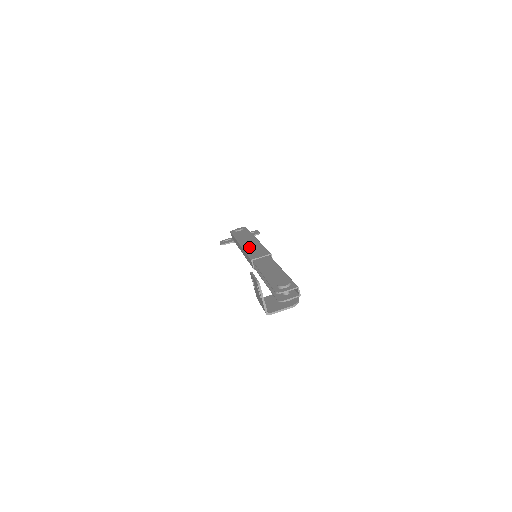
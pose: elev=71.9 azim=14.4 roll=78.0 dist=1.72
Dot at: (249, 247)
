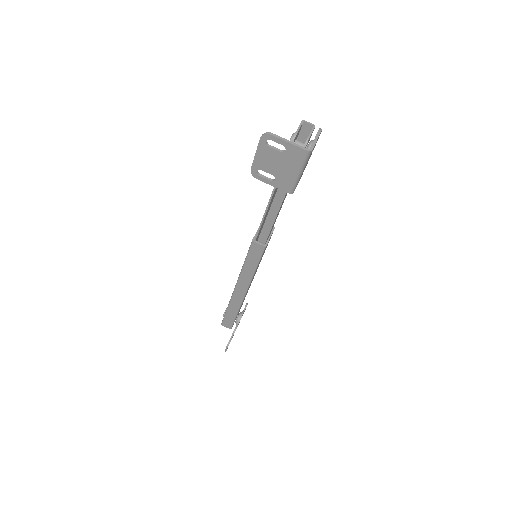
Dot at: occluded
